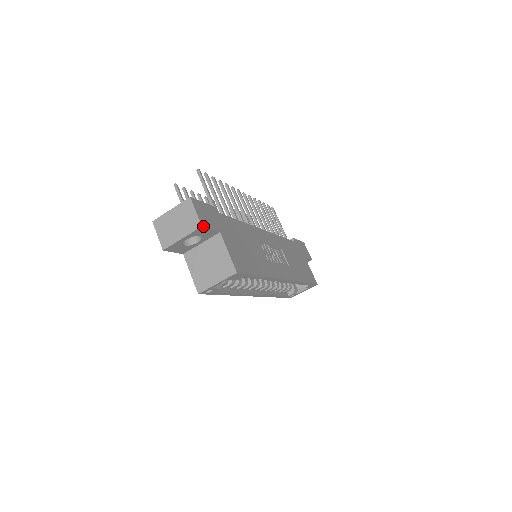
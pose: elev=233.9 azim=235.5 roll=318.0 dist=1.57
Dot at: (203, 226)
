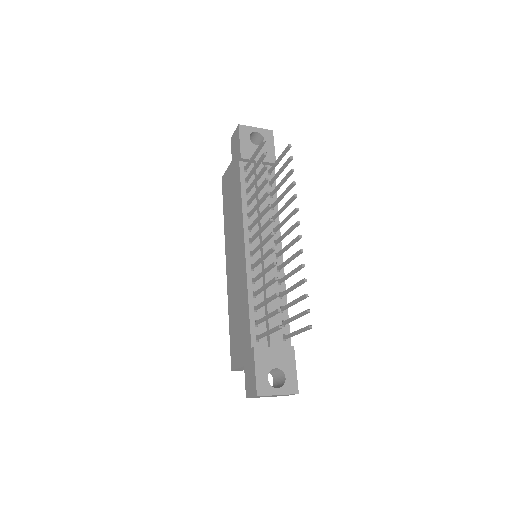
Dot at: occluded
